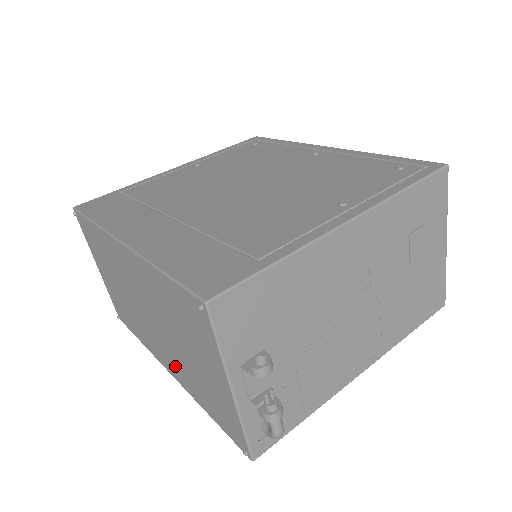
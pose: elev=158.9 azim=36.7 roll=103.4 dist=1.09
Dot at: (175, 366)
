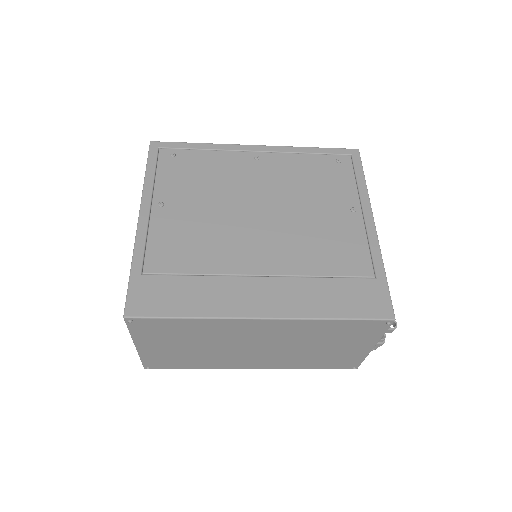
Dot at: (276, 362)
